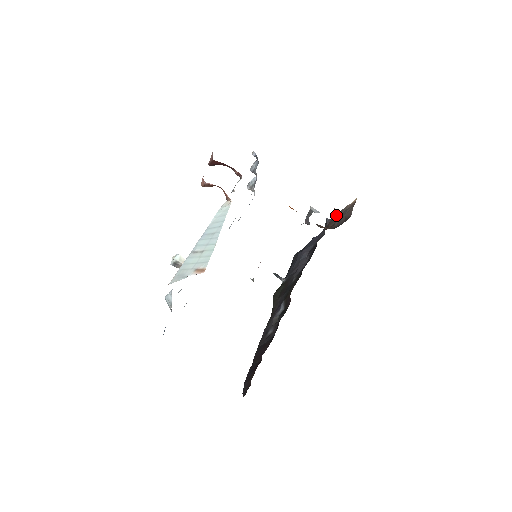
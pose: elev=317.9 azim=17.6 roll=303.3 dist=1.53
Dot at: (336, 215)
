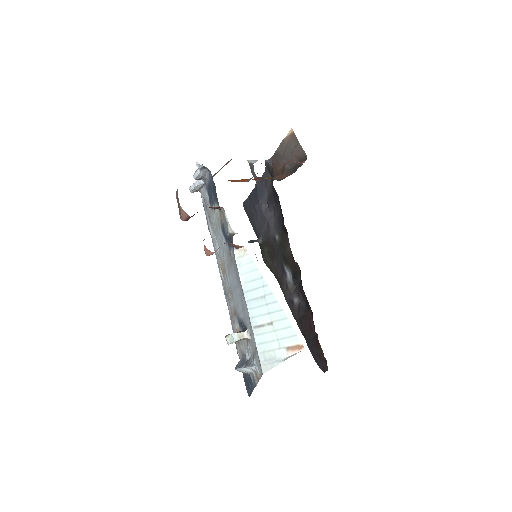
Dot at: (275, 153)
